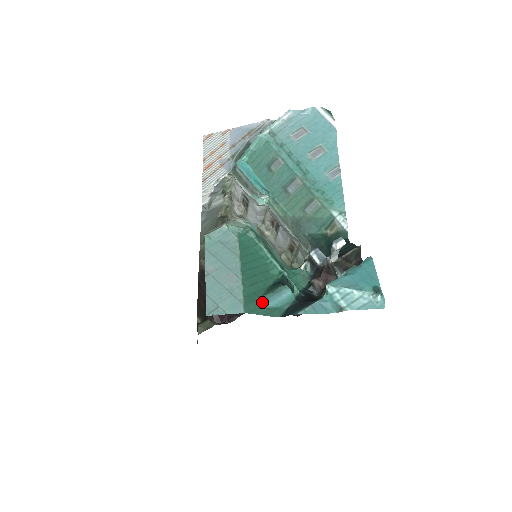
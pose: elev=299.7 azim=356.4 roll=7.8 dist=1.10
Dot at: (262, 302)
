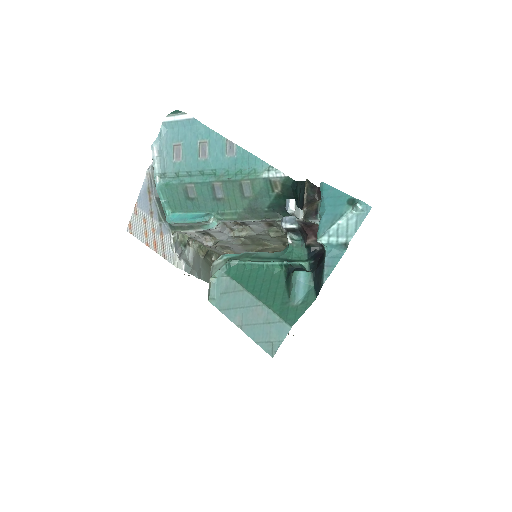
Dot at: (294, 303)
